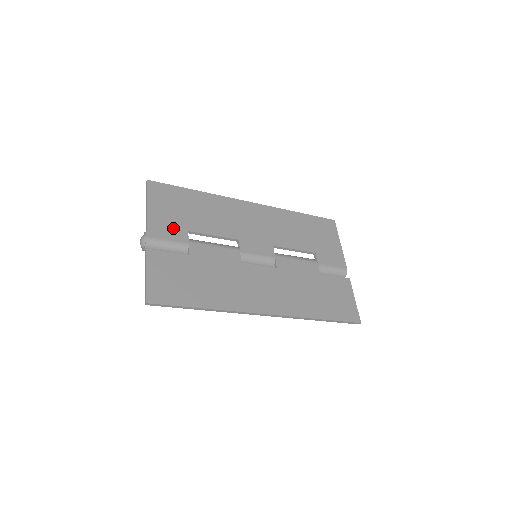
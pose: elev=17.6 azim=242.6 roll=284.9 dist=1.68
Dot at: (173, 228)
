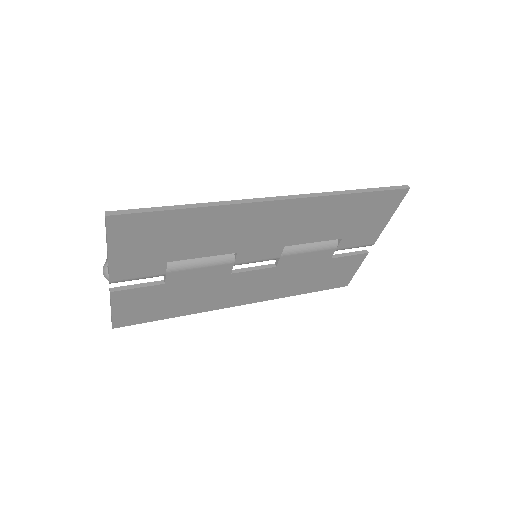
Dot at: (146, 265)
